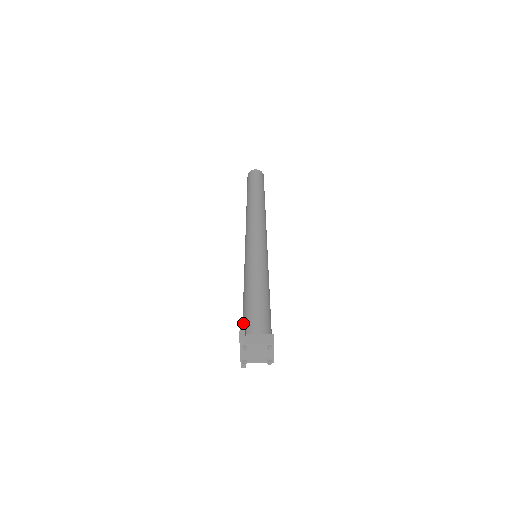
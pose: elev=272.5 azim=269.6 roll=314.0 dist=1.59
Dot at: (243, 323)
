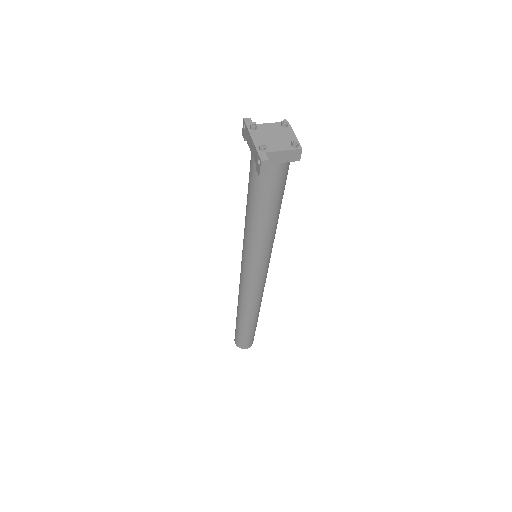
Dot at: occluded
